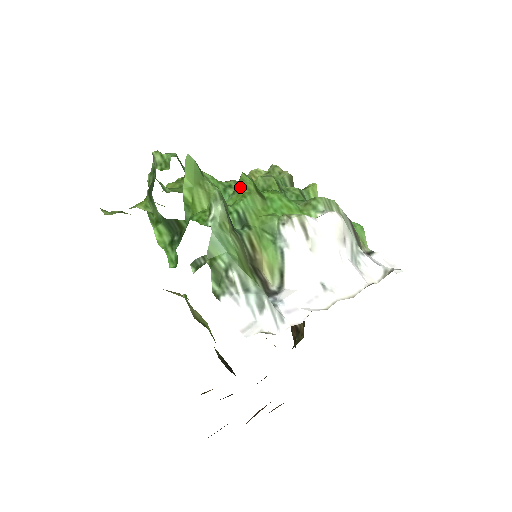
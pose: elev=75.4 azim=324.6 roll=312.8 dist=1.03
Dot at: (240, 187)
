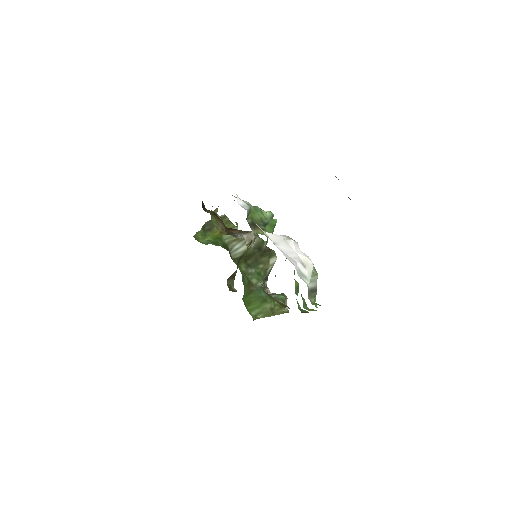
Dot at: occluded
